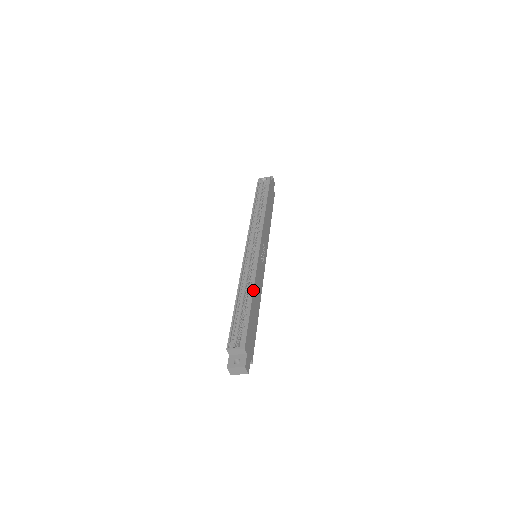
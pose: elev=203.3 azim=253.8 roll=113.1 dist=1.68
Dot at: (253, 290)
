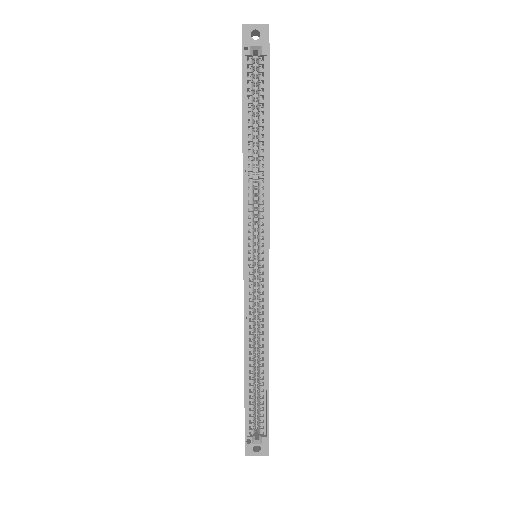
Dot at: occluded
